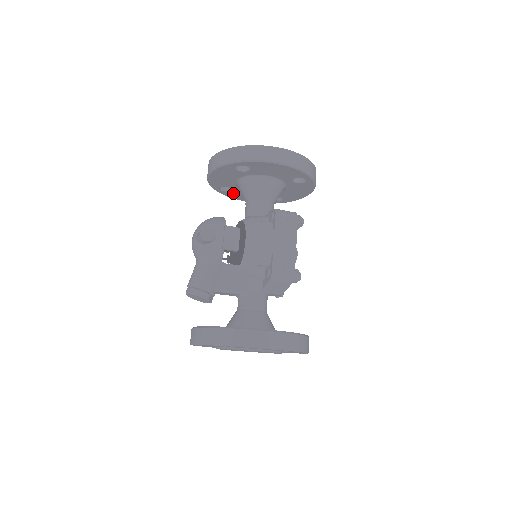
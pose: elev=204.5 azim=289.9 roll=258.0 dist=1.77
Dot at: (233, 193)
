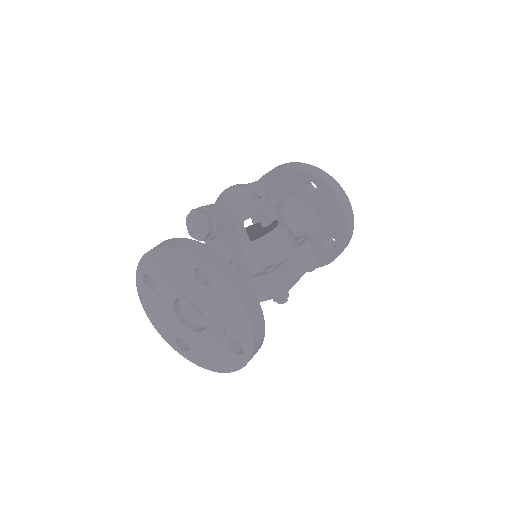
Dot at: occluded
